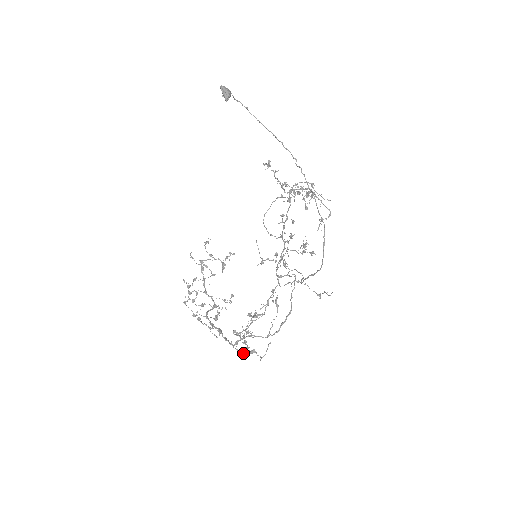
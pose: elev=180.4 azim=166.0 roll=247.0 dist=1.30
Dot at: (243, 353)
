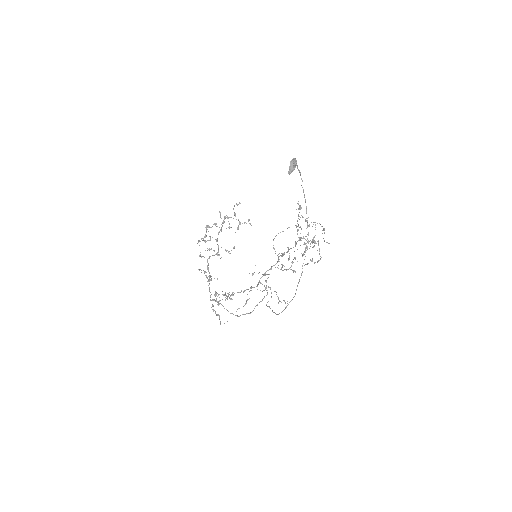
Dot at: (213, 310)
